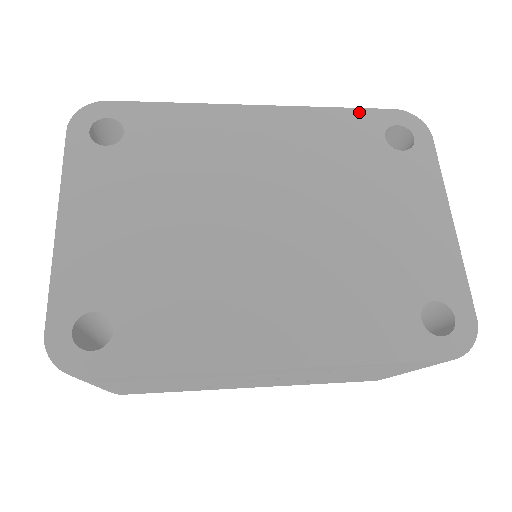
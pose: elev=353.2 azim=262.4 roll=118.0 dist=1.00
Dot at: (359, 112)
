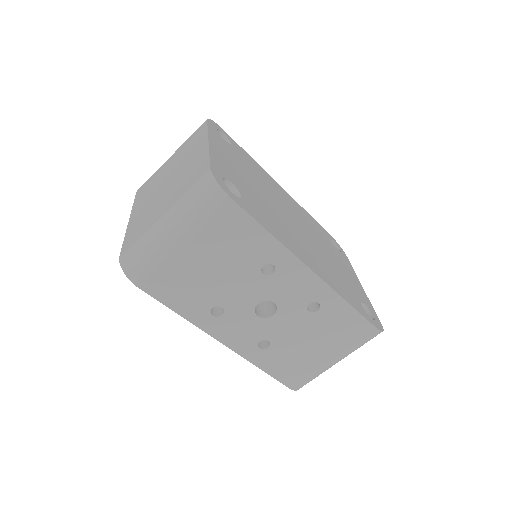
Dot at: (319, 224)
